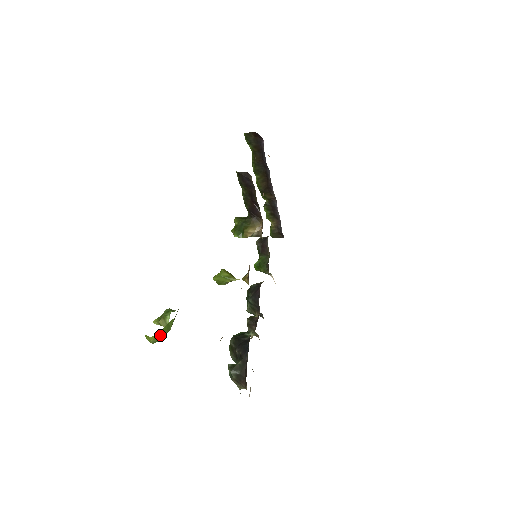
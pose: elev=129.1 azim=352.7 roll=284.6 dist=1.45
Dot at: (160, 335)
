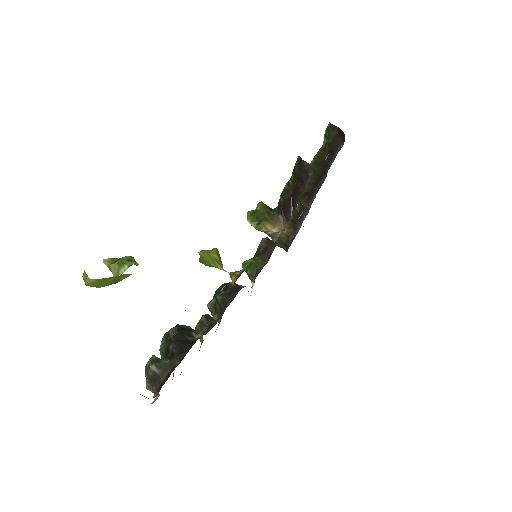
Dot at: (102, 282)
